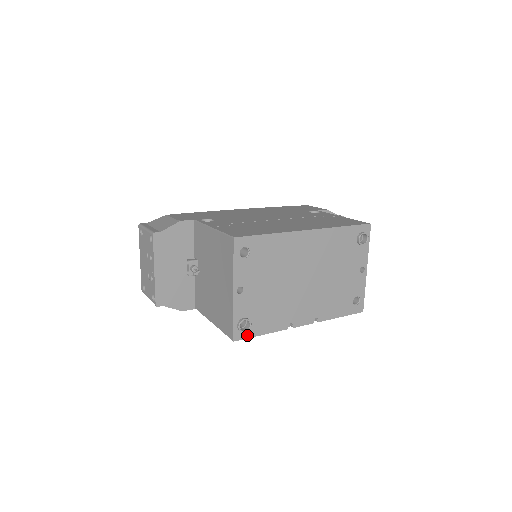
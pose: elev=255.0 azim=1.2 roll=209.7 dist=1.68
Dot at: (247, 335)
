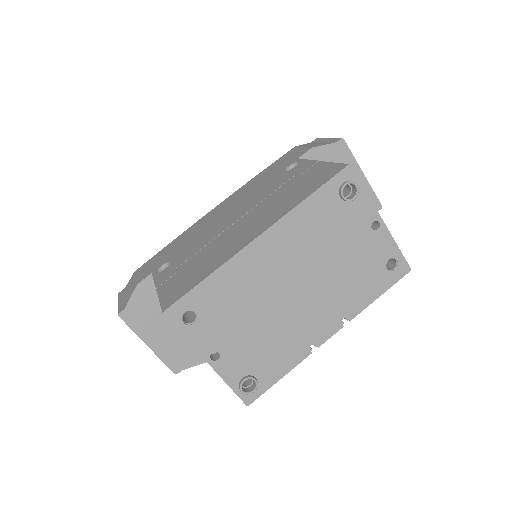
Dot at: (261, 390)
